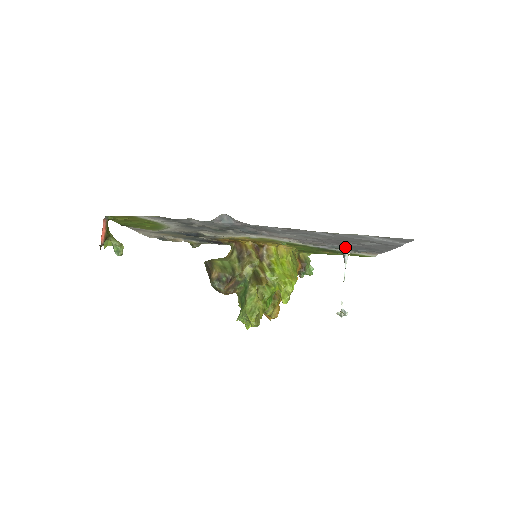
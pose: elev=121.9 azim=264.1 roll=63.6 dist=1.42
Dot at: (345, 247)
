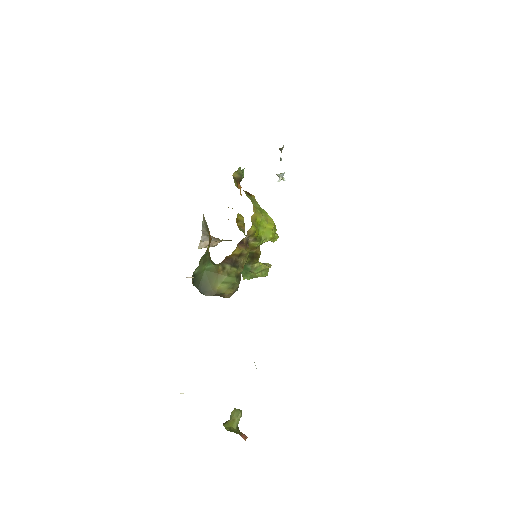
Dot at: occluded
